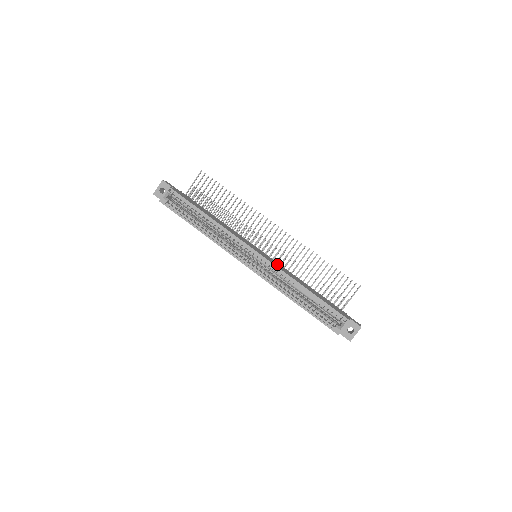
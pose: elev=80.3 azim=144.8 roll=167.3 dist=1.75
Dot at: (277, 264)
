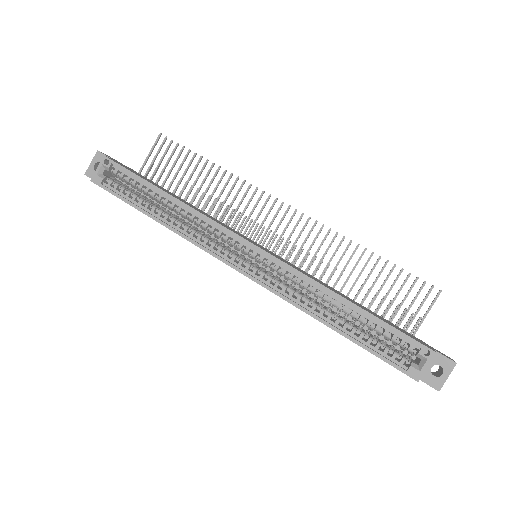
Dot at: (292, 265)
